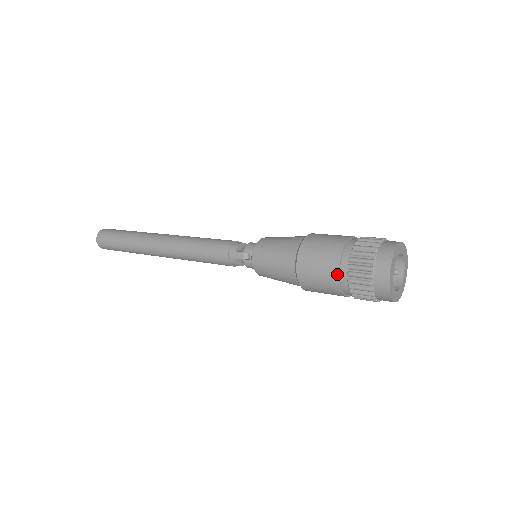
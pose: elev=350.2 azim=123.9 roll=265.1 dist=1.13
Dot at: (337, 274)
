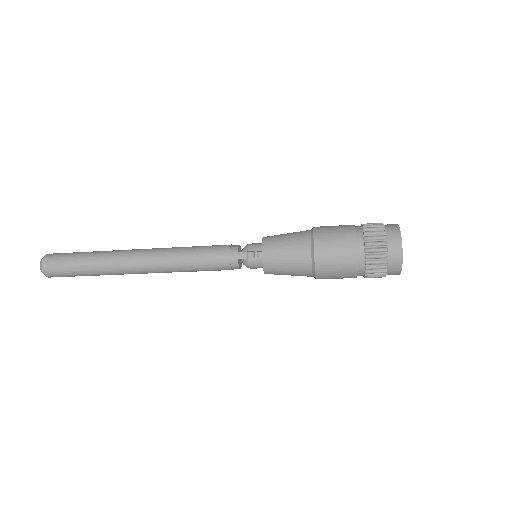
Dot at: (355, 252)
